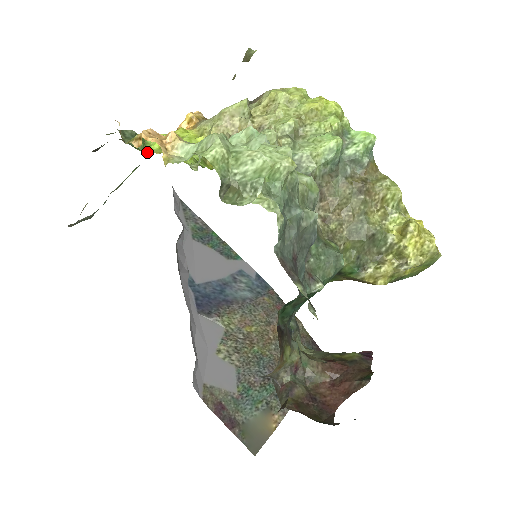
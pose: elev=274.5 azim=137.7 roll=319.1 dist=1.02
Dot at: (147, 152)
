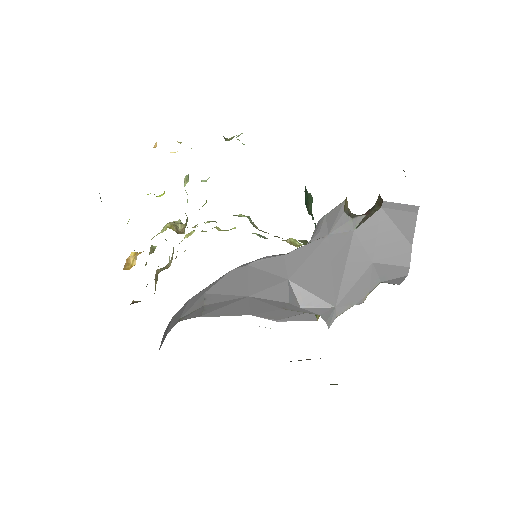
Dot at: occluded
